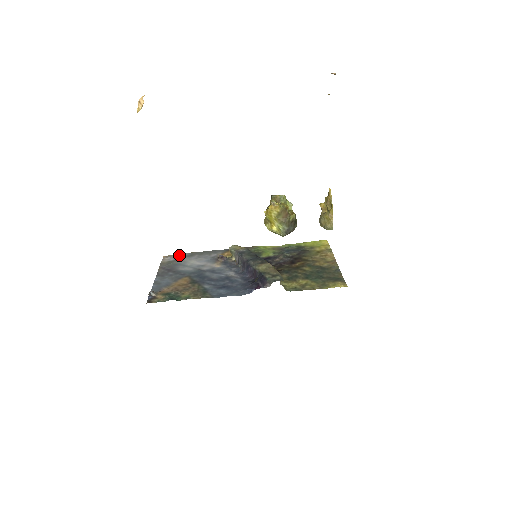
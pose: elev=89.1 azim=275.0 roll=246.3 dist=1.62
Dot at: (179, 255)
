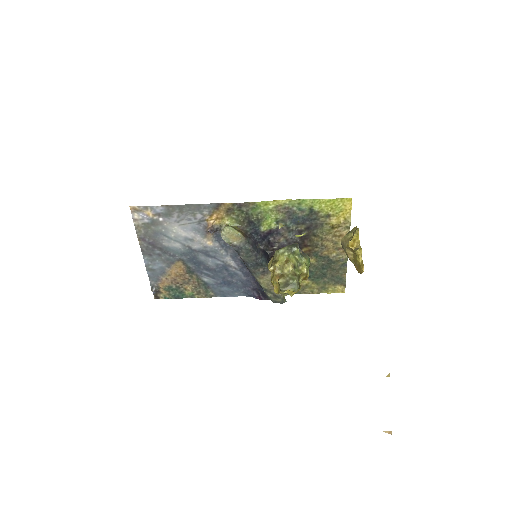
Dot at: (151, 211)
